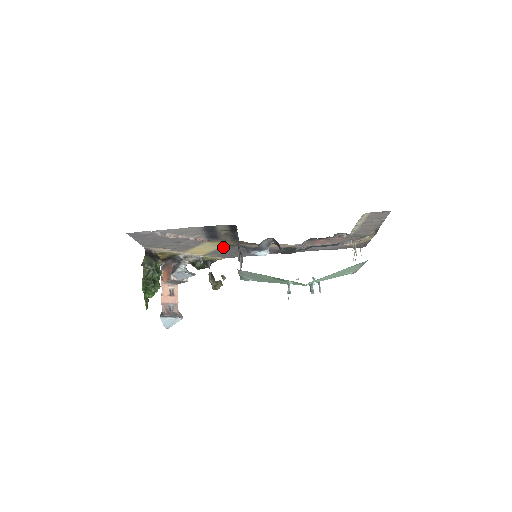
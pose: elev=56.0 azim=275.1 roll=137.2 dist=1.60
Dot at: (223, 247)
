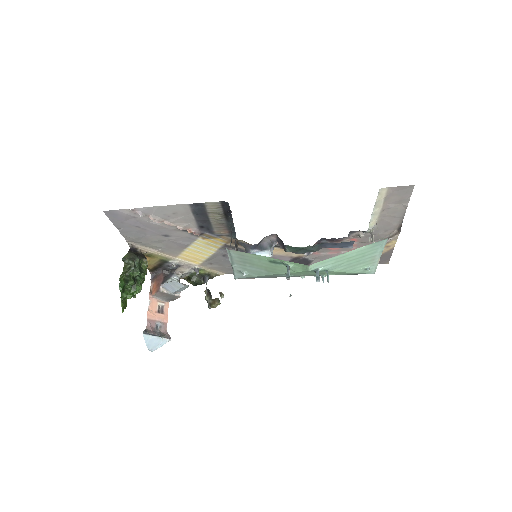
Dot at: (220, 251)
